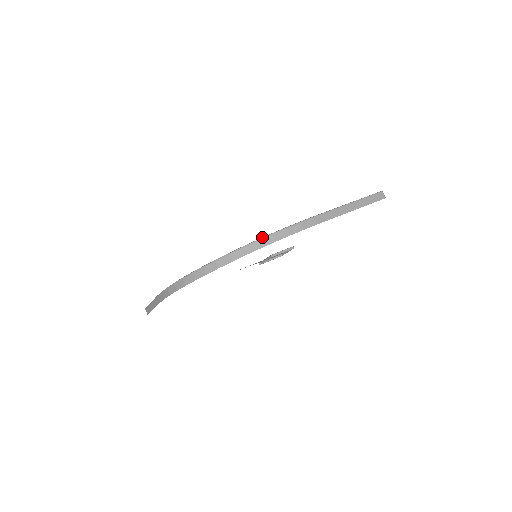
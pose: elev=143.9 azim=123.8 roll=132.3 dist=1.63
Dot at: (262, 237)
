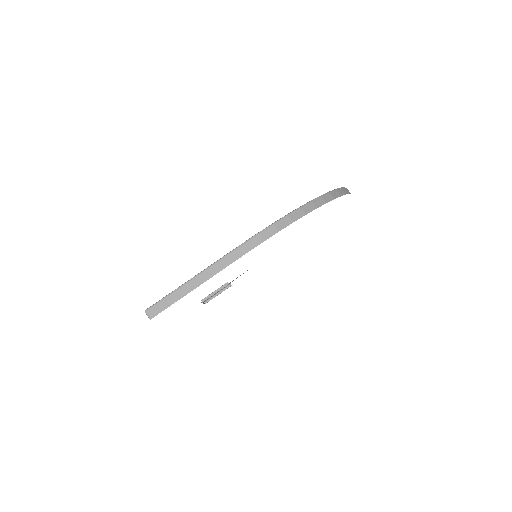
Dot at: (344, 187)
